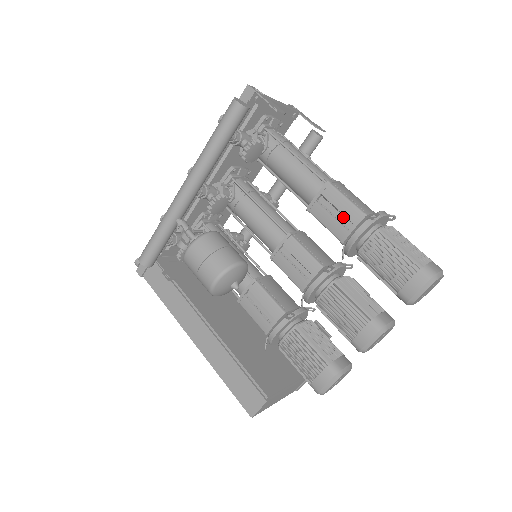
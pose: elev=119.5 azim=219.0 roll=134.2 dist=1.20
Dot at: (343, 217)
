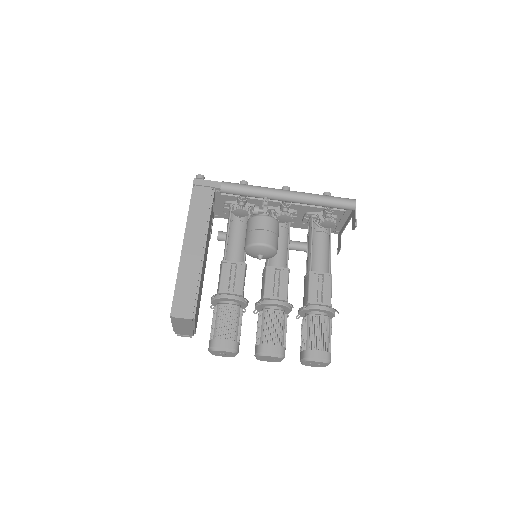
Dot at: (321, 294)
